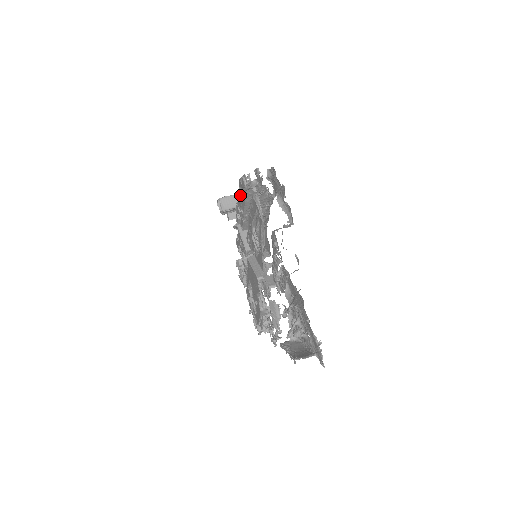
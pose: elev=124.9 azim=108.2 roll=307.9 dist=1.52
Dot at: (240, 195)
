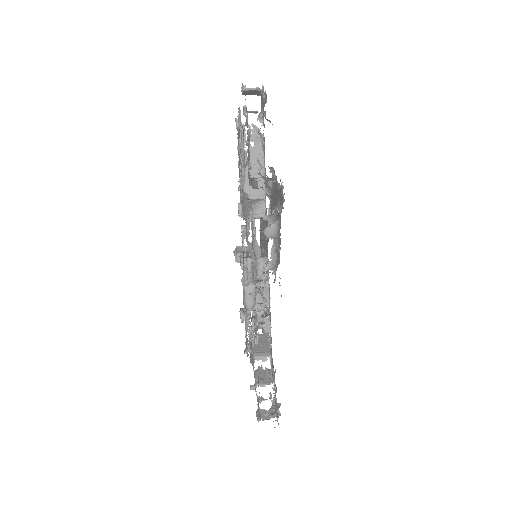
Dot at: (238, 161)
